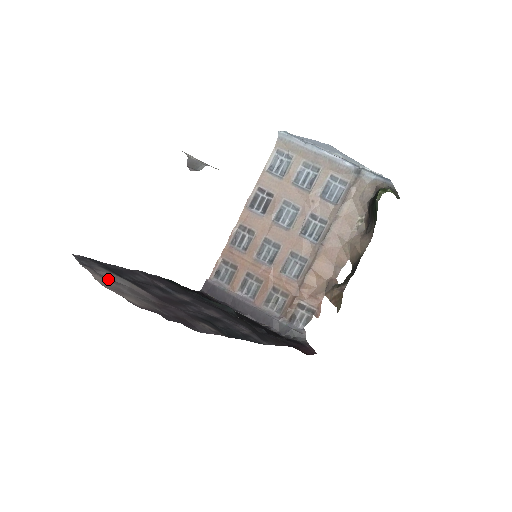
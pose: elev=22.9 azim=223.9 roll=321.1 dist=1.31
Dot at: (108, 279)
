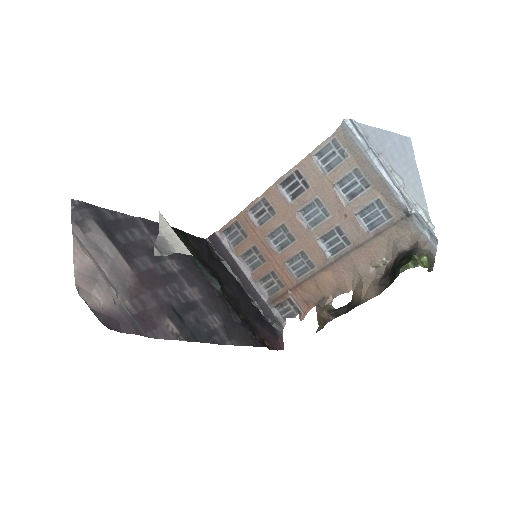
Dot at: (94, 247)
